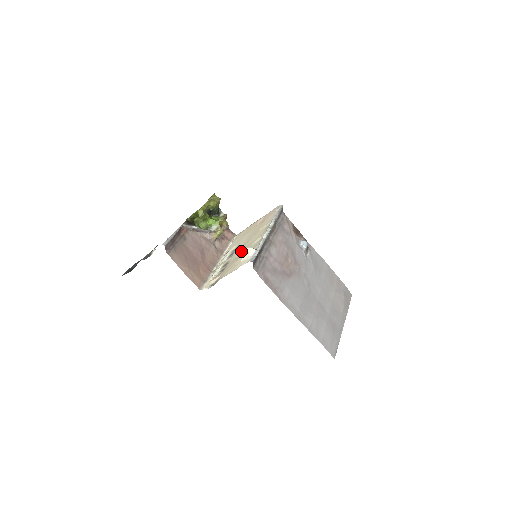
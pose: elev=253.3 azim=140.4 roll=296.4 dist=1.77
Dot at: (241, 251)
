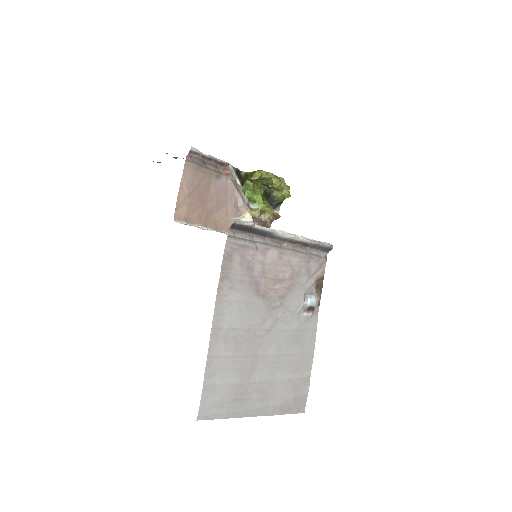
Dot at: occluded
